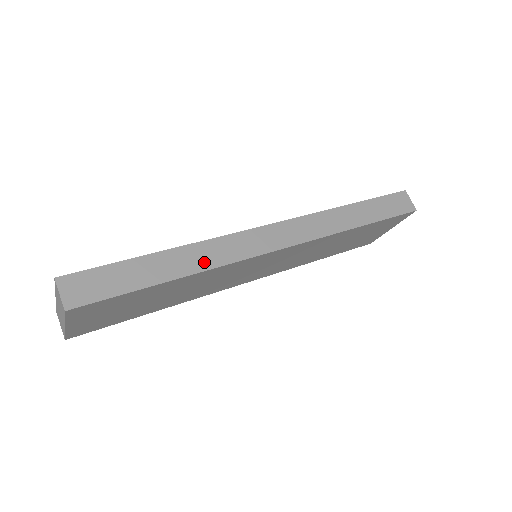
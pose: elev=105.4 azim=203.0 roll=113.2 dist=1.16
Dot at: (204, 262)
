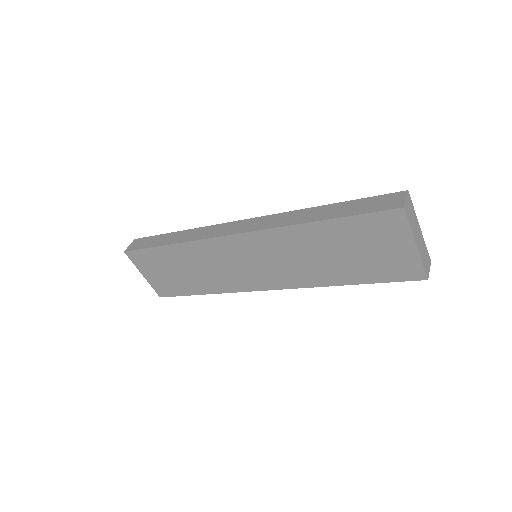
Dot at: (189, 238)
